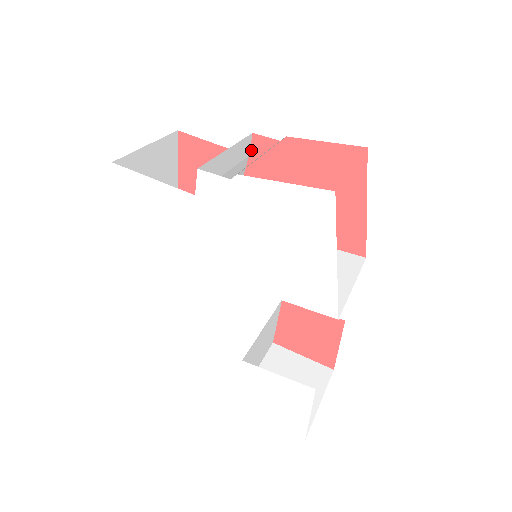
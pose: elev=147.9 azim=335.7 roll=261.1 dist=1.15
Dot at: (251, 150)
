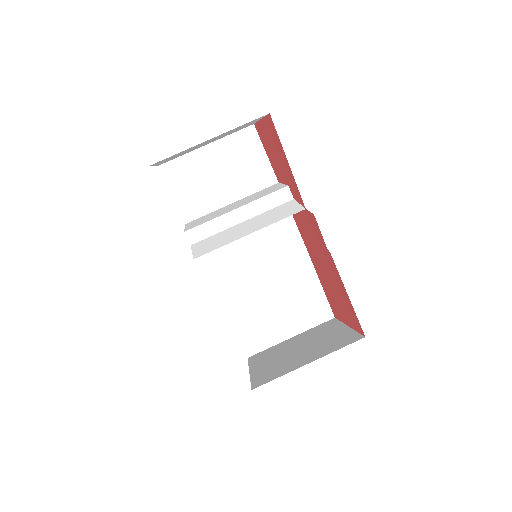
Dot at: (308, 212)
